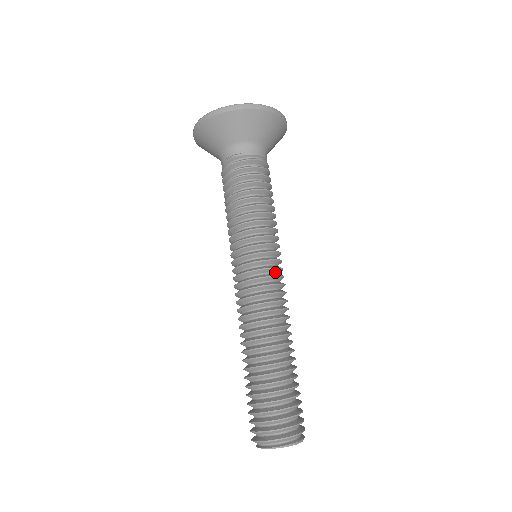
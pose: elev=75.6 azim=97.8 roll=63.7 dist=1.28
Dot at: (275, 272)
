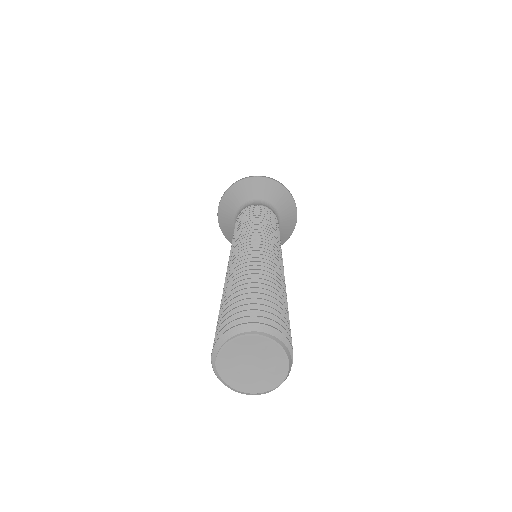
Dot at: occluded
